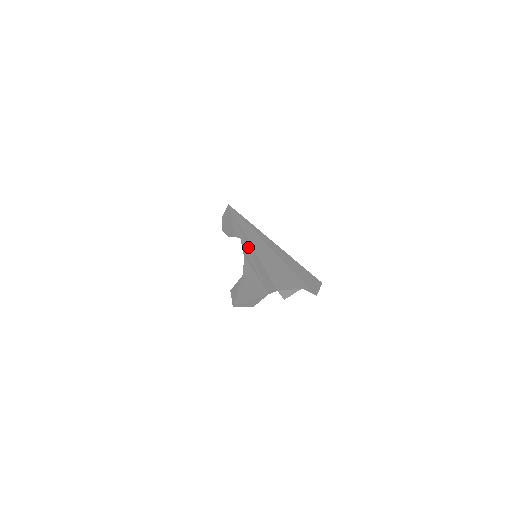
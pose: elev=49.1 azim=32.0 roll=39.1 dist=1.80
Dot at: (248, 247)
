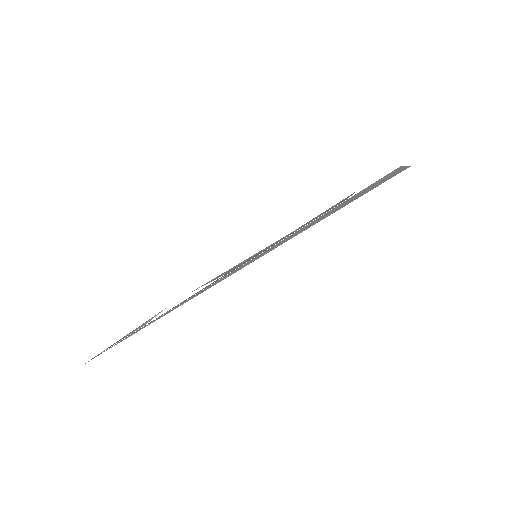
Dot at: (222, 276)
